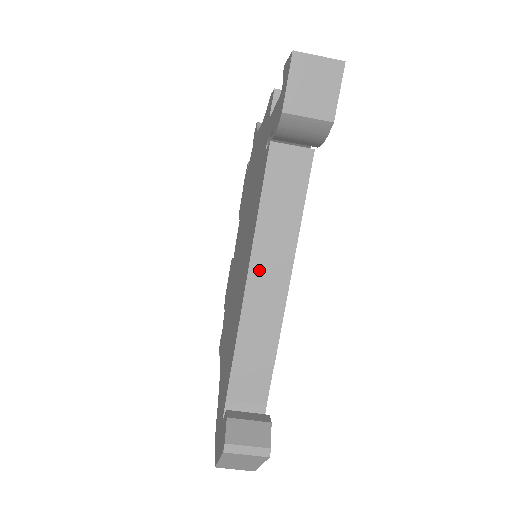
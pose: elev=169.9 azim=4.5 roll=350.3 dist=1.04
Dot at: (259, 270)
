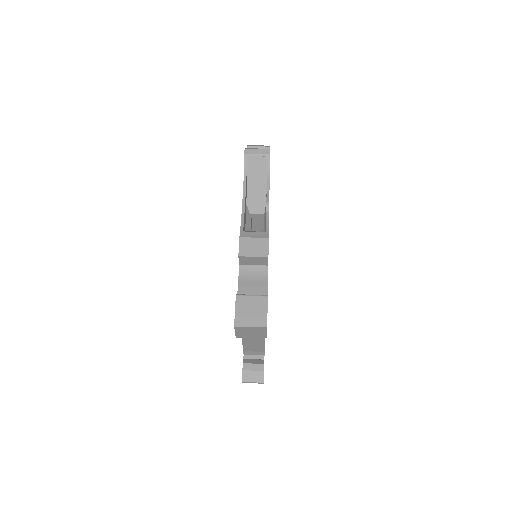
Dot at: occluded
